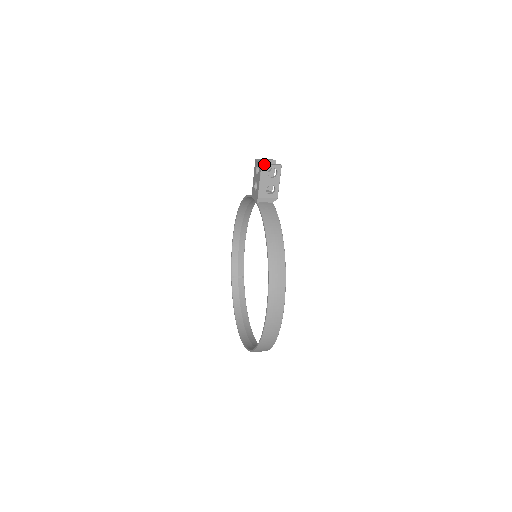
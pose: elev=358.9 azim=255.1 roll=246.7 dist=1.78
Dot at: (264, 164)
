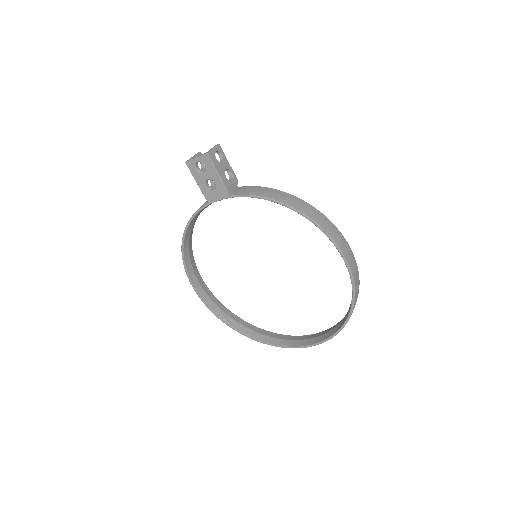
Dot at: (208, 152)
